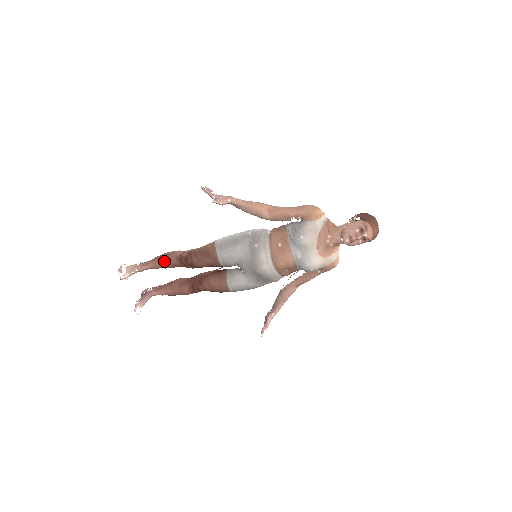
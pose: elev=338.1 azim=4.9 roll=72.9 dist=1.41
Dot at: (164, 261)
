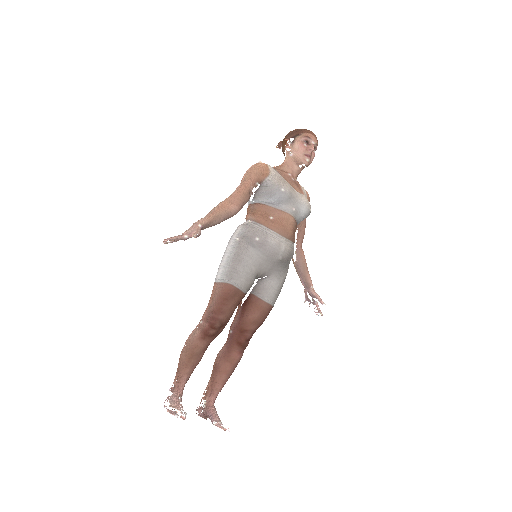
Dot at: (192, 357)
